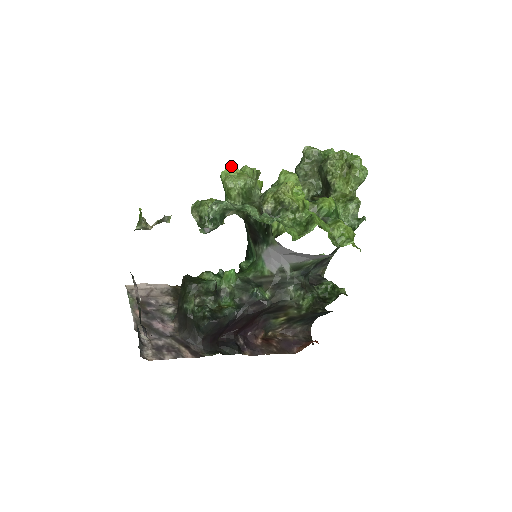
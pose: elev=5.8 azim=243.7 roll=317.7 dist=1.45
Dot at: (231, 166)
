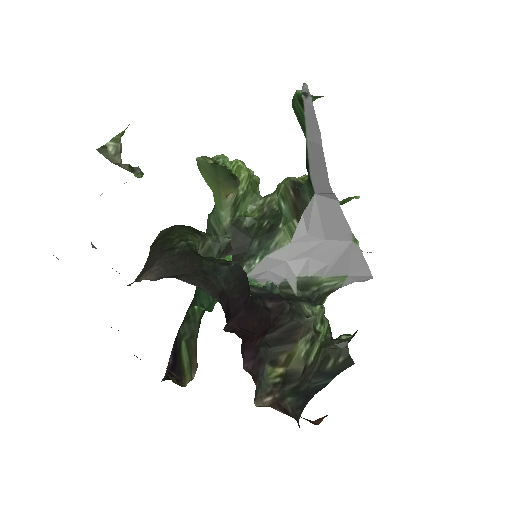
Dot at: occluded
